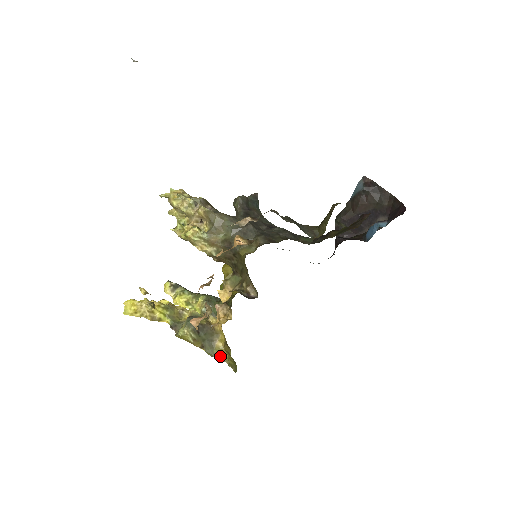
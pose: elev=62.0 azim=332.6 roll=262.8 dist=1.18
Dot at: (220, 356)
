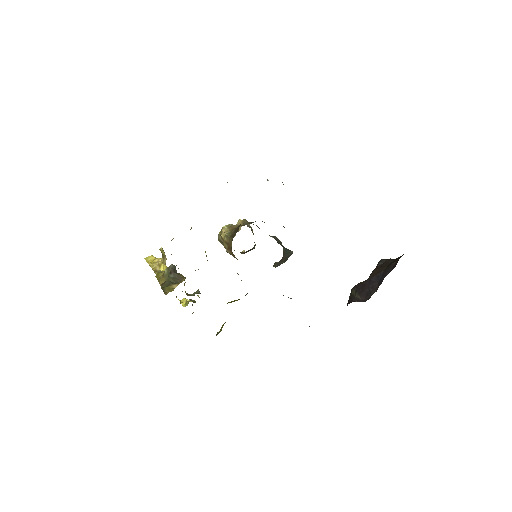
Dot at: (166, 291)
